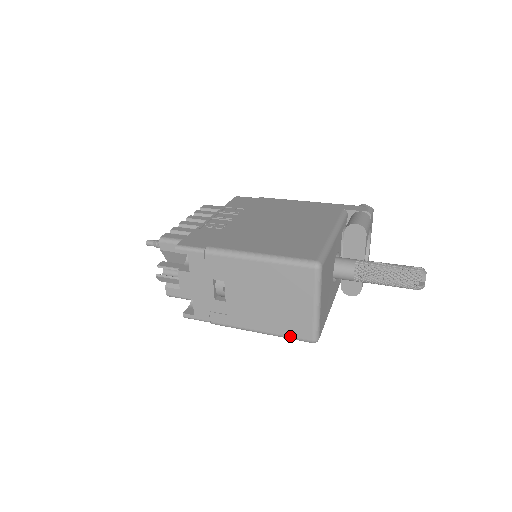
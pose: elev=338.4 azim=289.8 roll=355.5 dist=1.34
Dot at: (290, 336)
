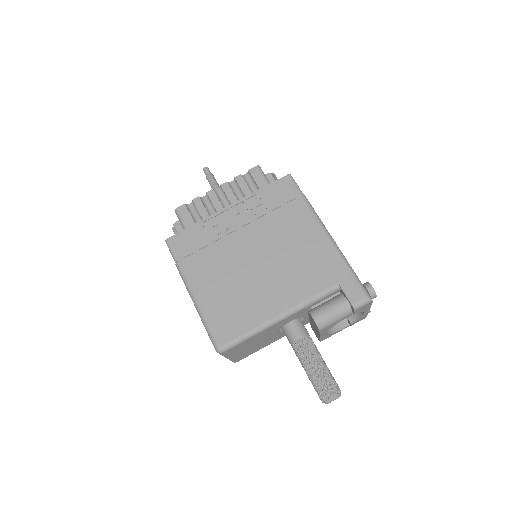
Dot at: occluded
